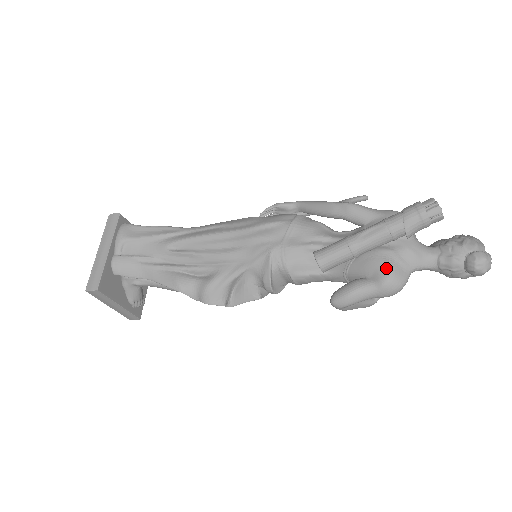
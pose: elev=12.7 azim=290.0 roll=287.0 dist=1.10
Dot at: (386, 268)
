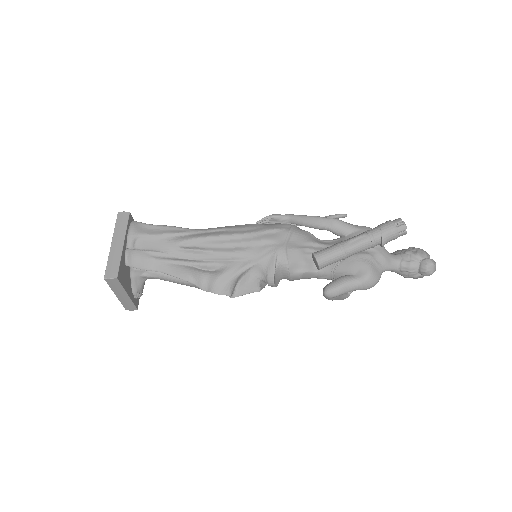
Dot at: (367, 267)
